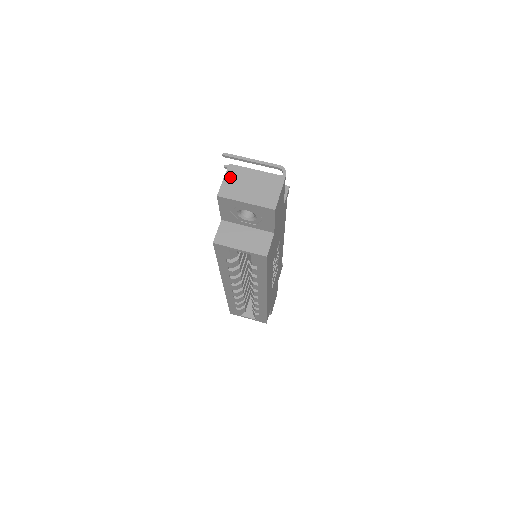
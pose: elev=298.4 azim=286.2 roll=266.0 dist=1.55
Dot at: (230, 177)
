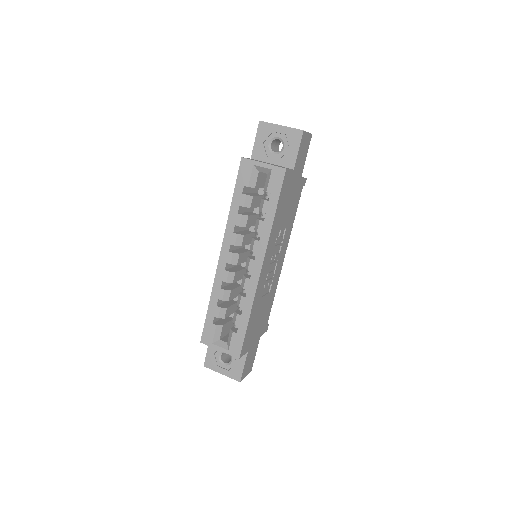
Dot at: occluded
